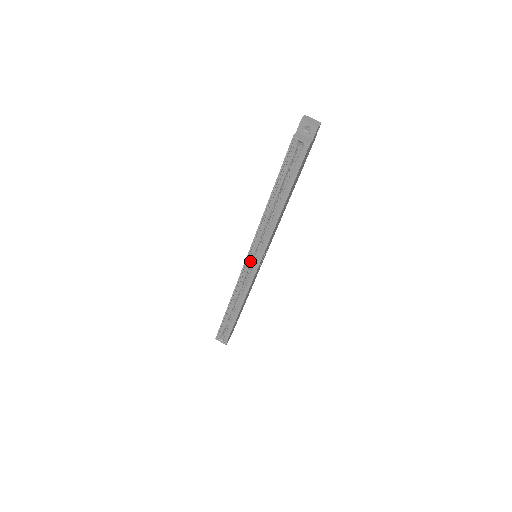
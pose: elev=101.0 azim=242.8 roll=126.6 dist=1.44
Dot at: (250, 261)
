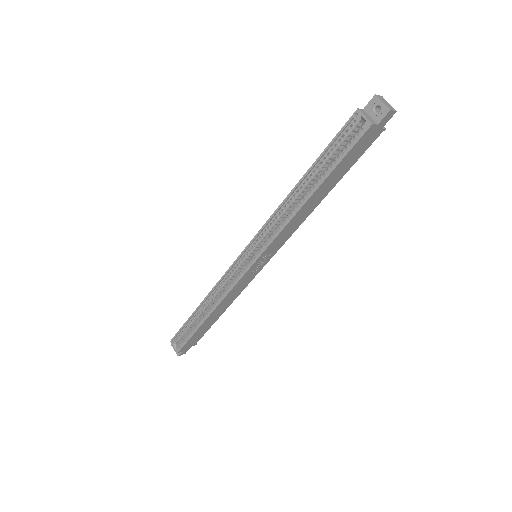
Dot at: (246, 256)
